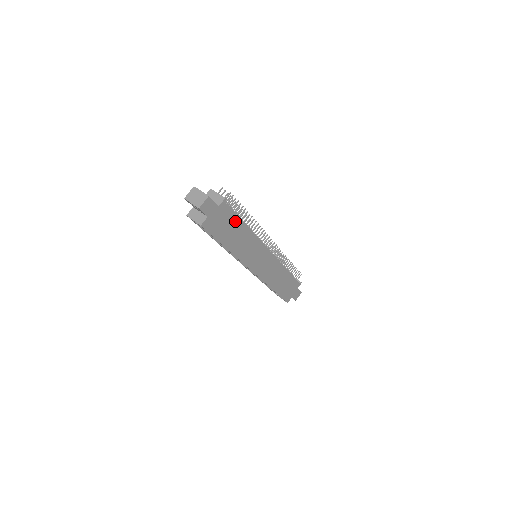
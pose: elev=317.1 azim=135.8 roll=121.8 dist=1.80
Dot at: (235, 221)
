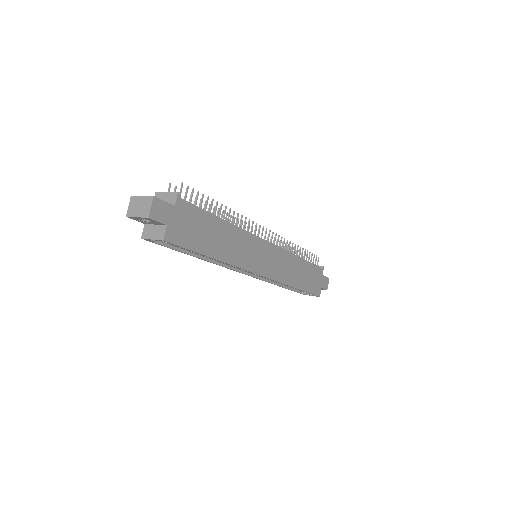
Dot at: (207, 219)
